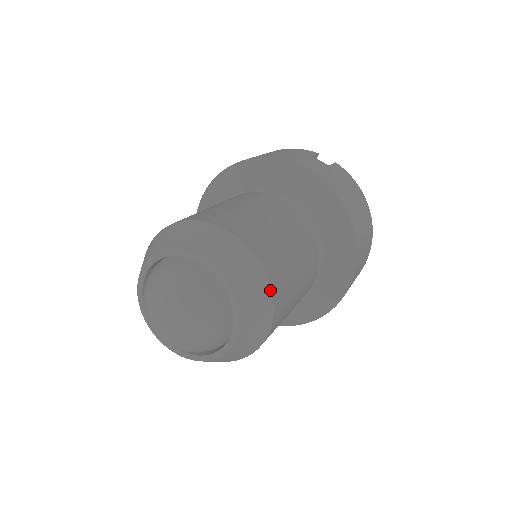
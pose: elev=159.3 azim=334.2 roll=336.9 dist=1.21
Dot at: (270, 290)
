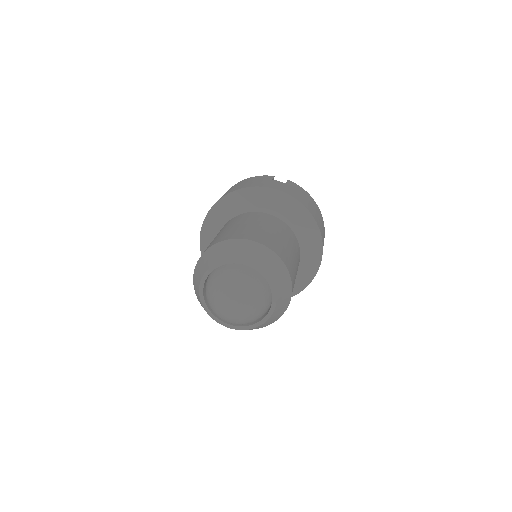
Dot at: (287, 270)
